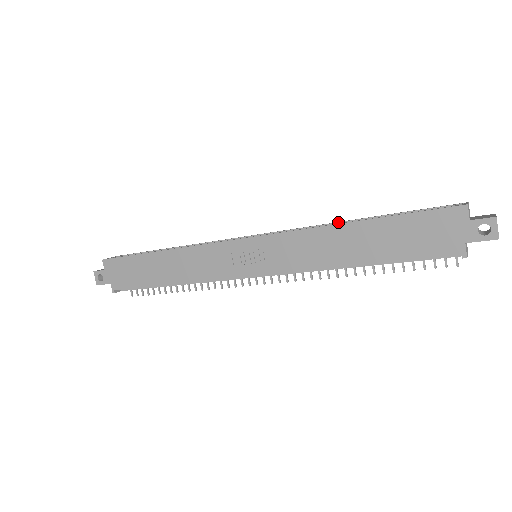
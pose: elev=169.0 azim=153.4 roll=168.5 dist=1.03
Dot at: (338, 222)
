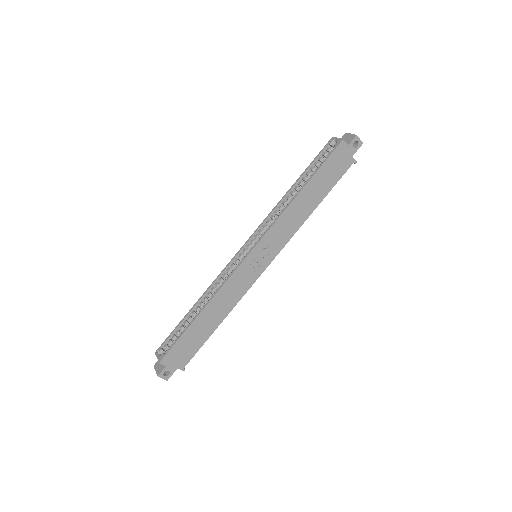
Dot at: (283, 198)
